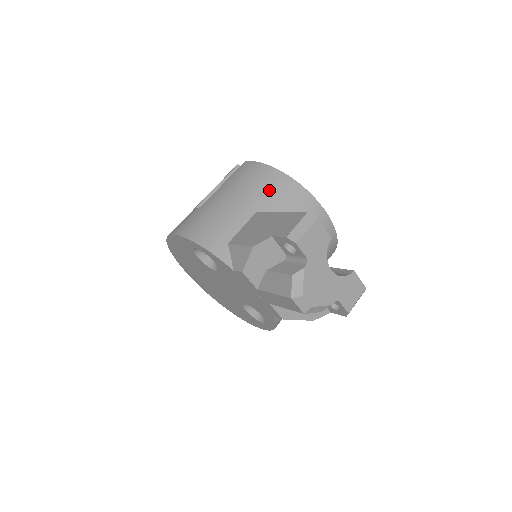
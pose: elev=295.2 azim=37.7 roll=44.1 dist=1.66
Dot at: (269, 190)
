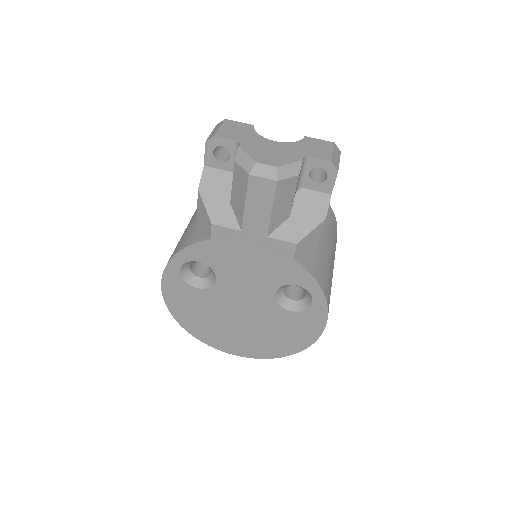
Dot at: occluded
